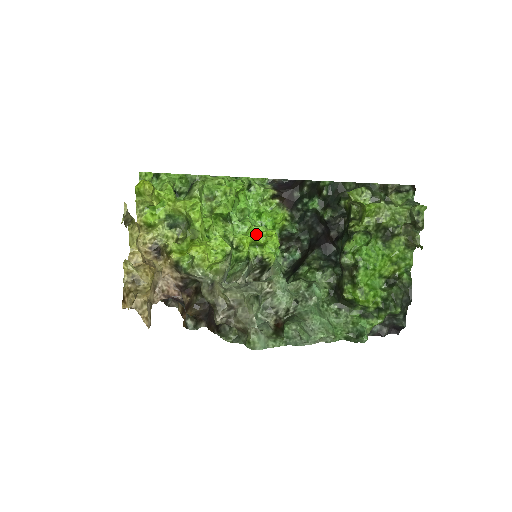
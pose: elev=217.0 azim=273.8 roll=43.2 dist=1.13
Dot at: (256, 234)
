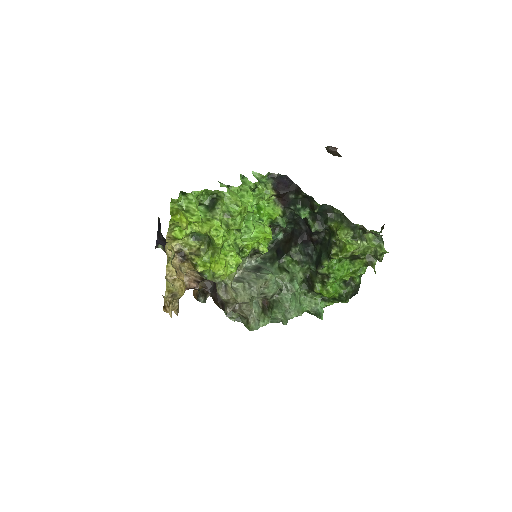
Dot at: (257, 234)
